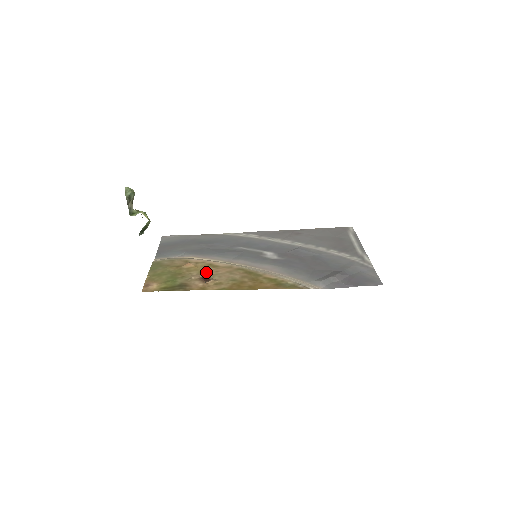
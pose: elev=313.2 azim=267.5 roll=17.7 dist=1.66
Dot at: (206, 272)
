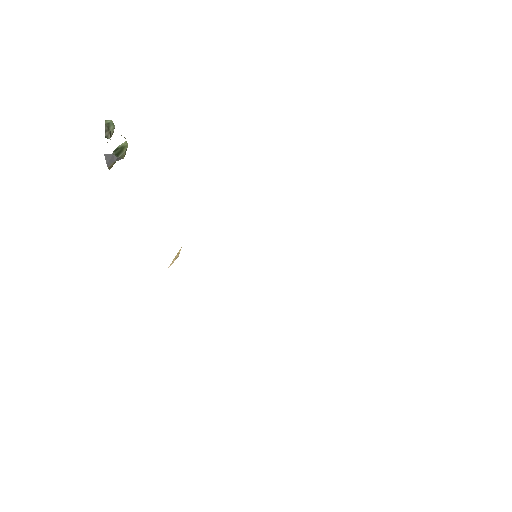
Dot at: occluded
